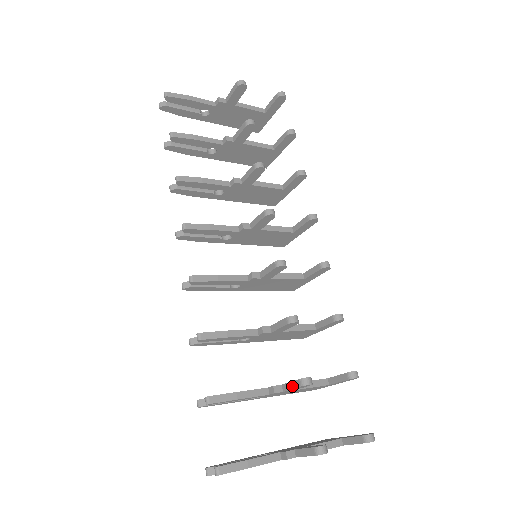
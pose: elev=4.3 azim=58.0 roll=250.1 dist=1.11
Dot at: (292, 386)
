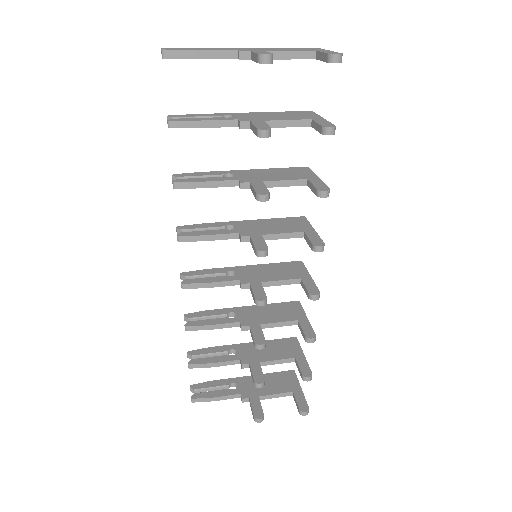
Dot at: (252, 376)
